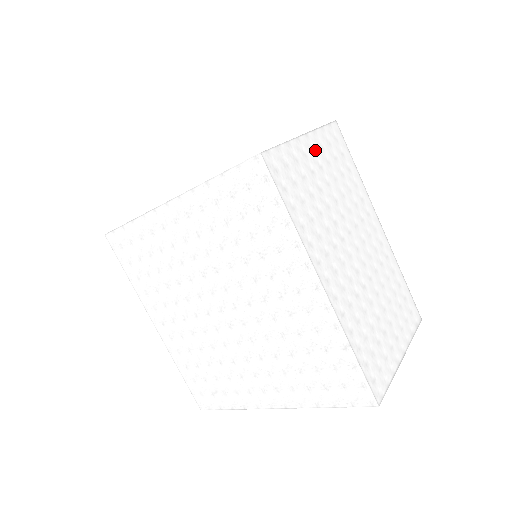
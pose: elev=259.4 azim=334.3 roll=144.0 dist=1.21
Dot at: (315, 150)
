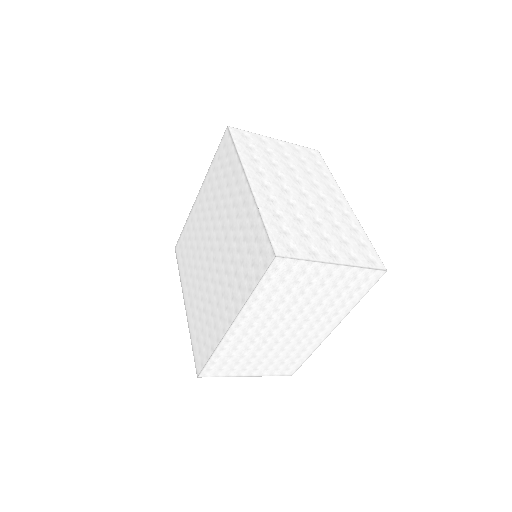
Dot at: (333, 275)
